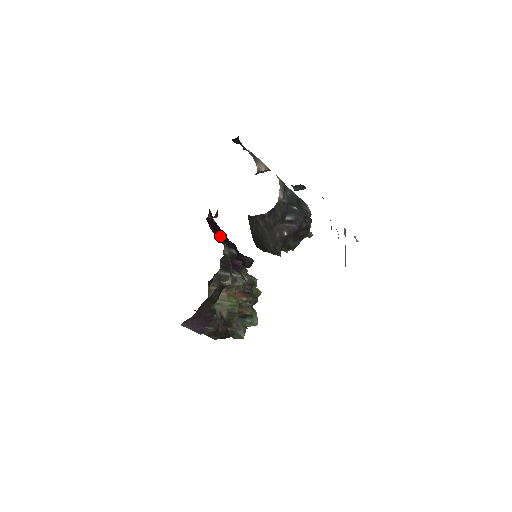
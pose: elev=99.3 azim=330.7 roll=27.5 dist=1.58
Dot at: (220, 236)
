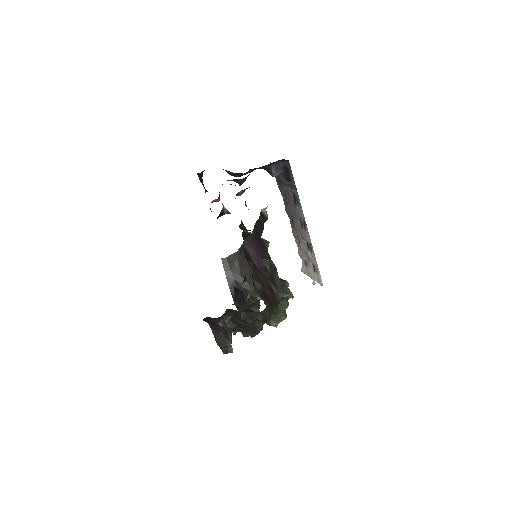
Dot at: occluded
